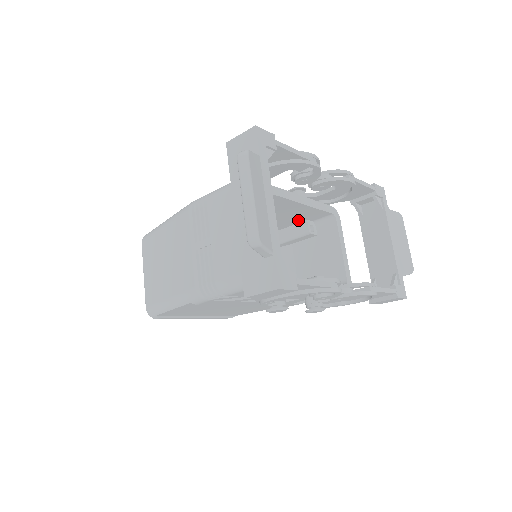
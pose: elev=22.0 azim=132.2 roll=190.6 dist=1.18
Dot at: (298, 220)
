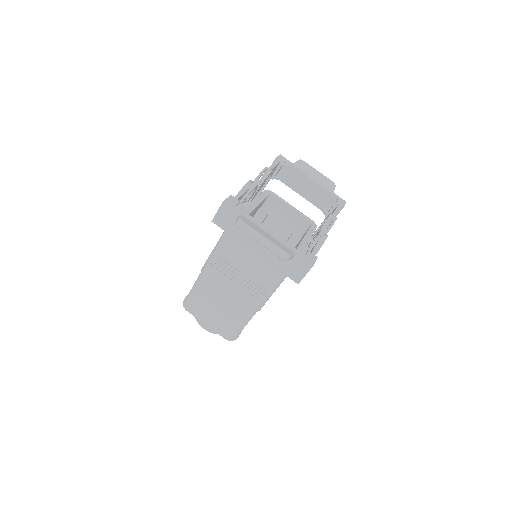
Dot at: occluded
